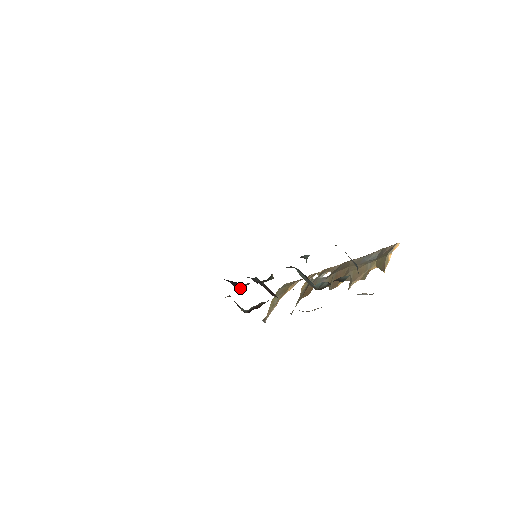
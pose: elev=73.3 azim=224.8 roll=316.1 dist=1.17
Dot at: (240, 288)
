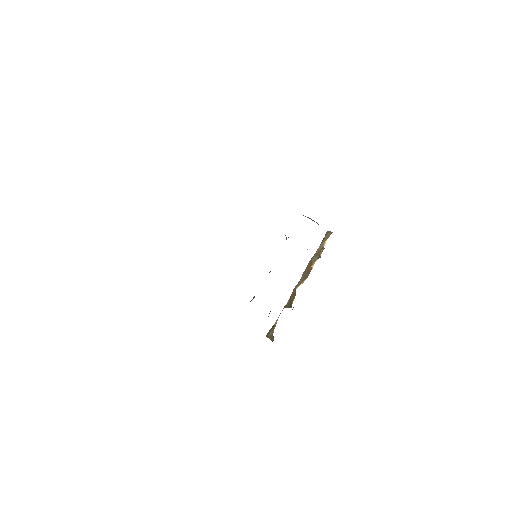
Dot at: occluded
